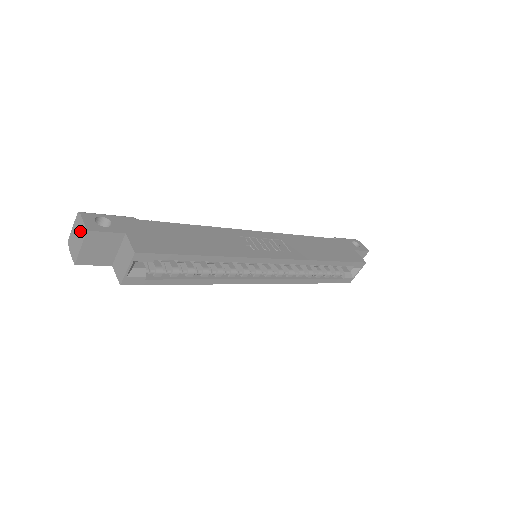
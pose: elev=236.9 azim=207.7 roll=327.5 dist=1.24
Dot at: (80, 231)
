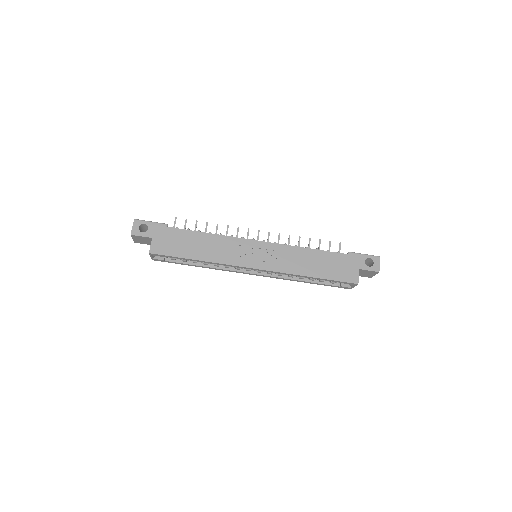
Dot at: occluded
